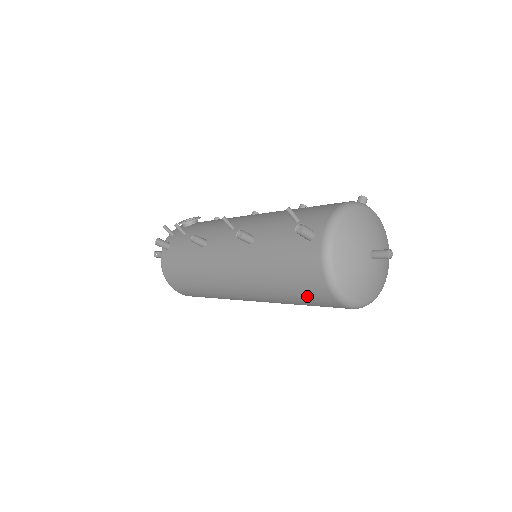
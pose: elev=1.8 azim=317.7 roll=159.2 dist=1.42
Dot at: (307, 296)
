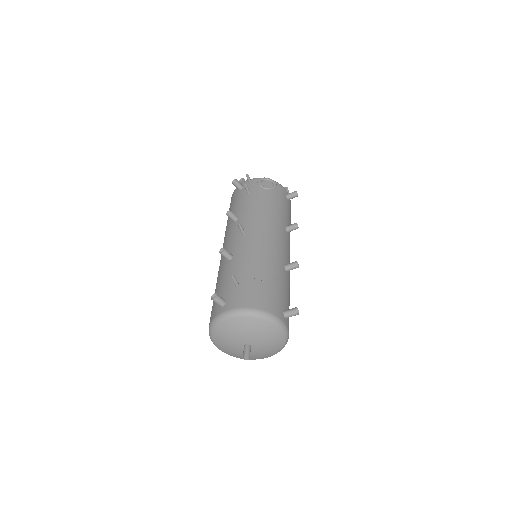
Dot at: occluded
